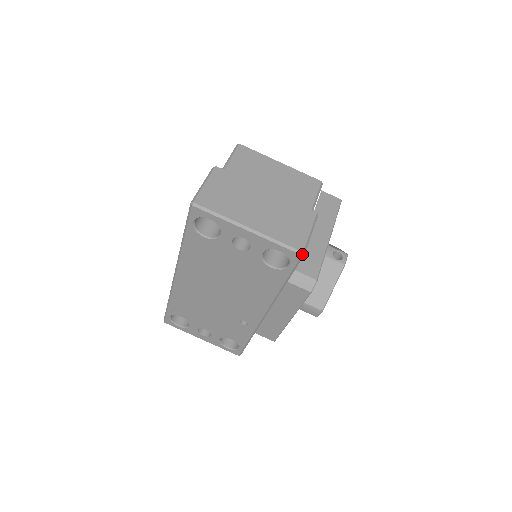
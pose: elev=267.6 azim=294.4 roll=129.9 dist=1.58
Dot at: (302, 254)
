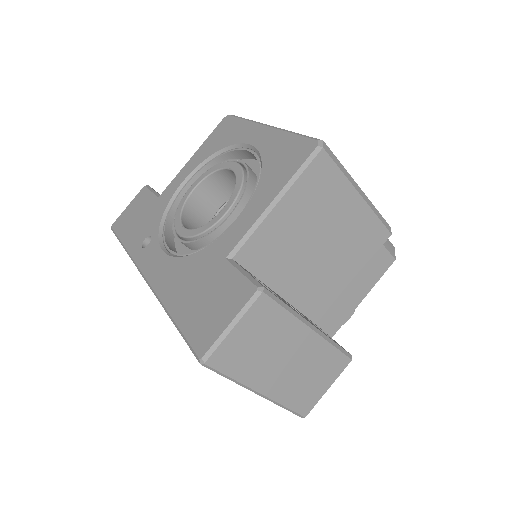
Dot at: (303, 417)
